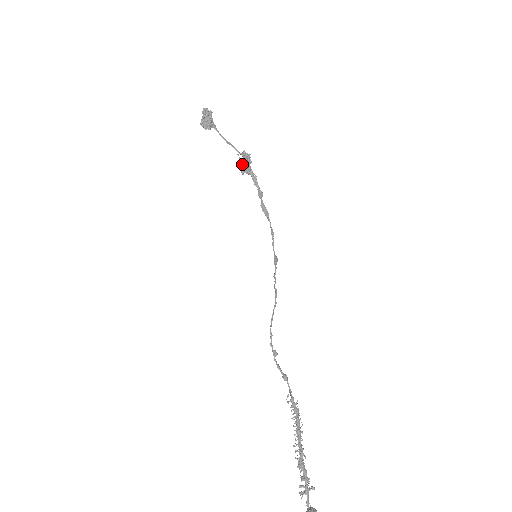
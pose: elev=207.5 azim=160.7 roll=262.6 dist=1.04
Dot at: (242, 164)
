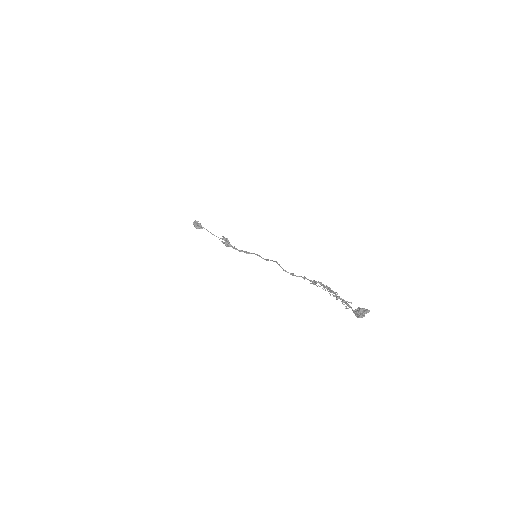
Dot at: (224, 242)
